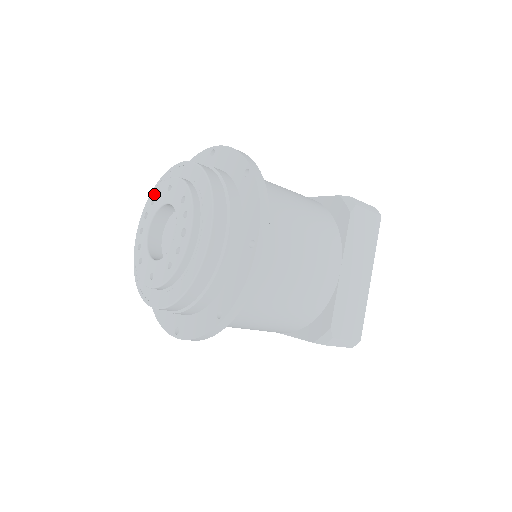
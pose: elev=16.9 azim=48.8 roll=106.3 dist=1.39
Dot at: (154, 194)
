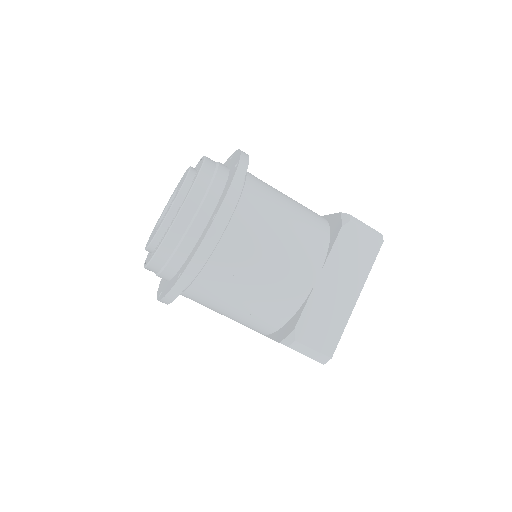
Dot at: (178, 183)
